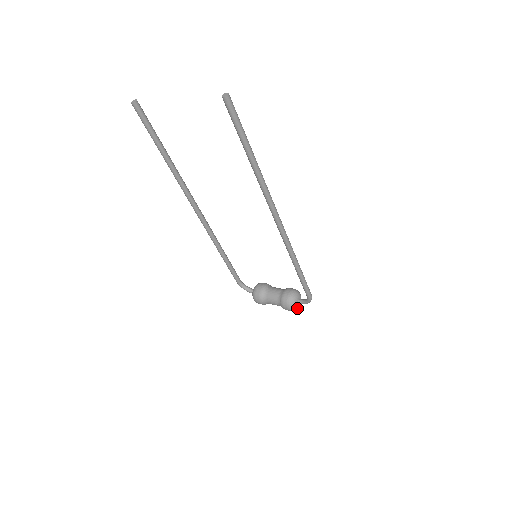
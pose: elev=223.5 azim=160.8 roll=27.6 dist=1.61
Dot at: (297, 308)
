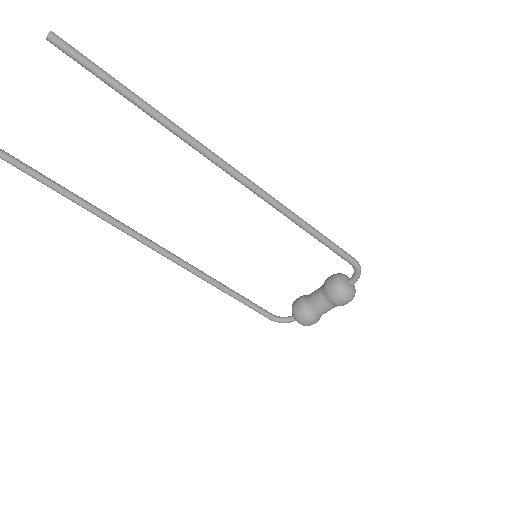
Dot at: (354, 293)
